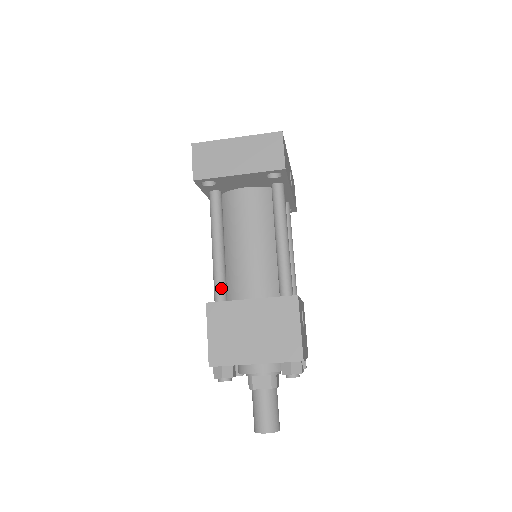
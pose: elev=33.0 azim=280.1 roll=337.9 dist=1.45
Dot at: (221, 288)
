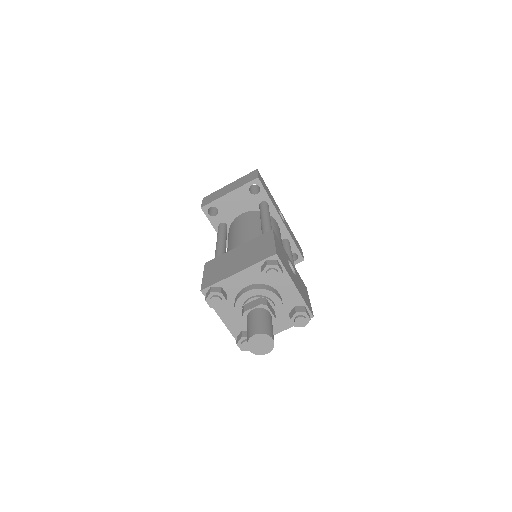
Dot at: occluded
